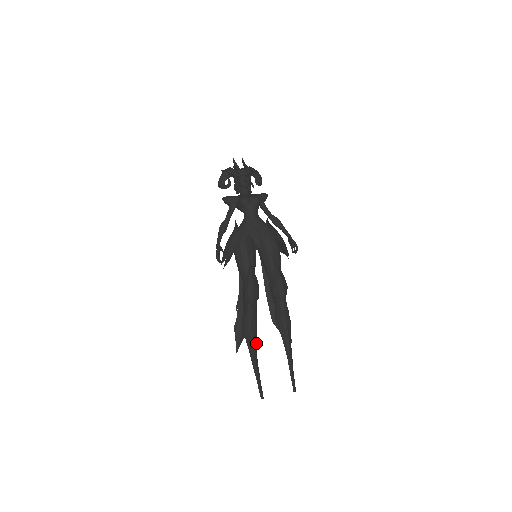
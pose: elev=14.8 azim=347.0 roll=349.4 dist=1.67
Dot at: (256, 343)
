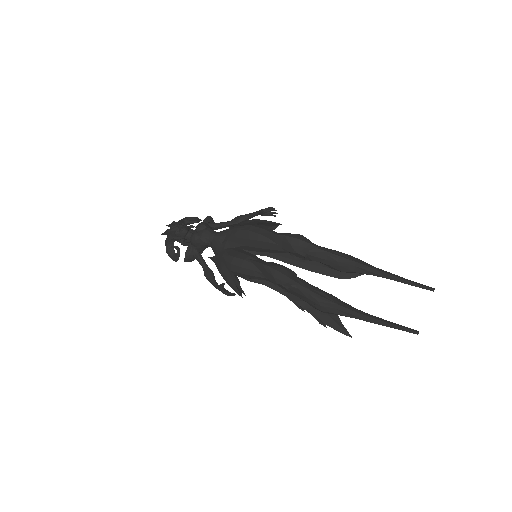
Dot at: (346, 304)
